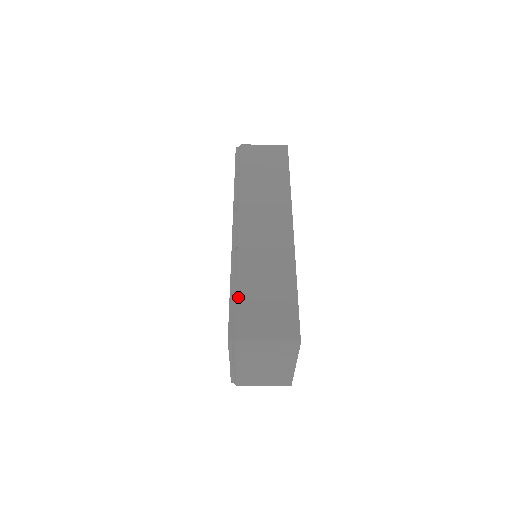
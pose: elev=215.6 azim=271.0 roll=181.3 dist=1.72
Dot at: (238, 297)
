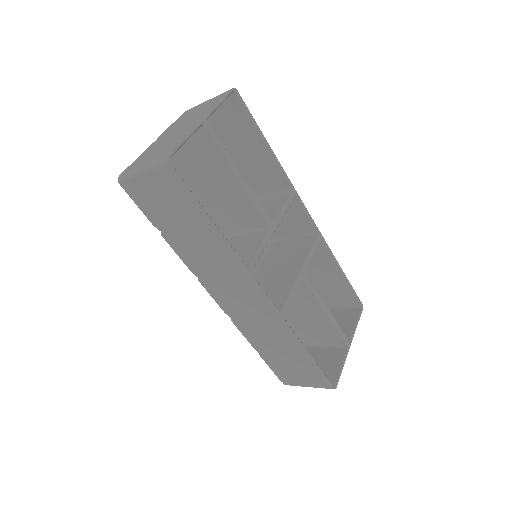
Dot at: (266, 360)
